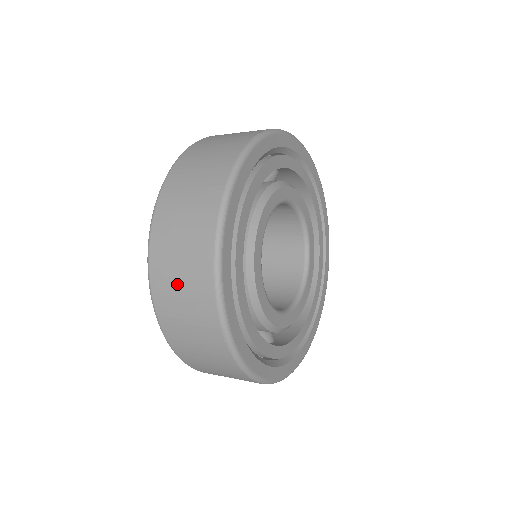
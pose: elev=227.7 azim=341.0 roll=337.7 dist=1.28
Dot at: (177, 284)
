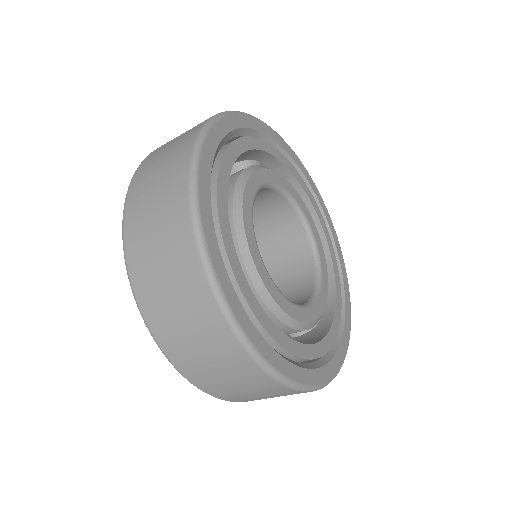
Dot at: (164, 152)
